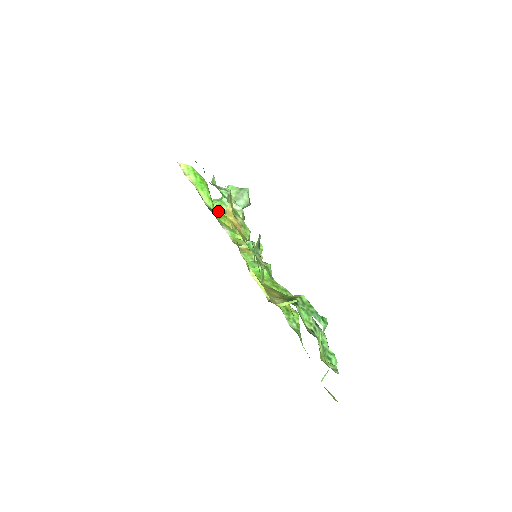
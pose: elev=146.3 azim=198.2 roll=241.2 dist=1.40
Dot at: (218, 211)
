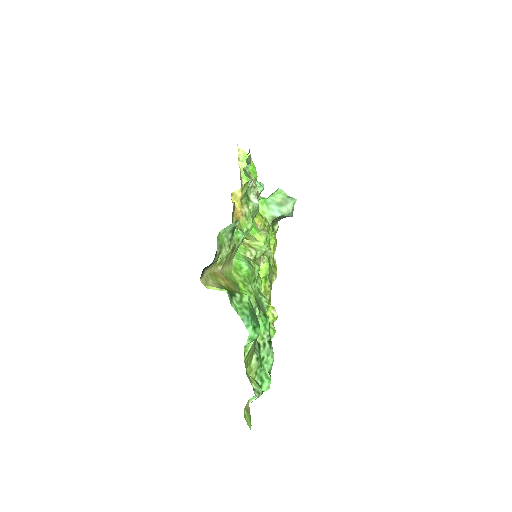
Dot at: occluded
